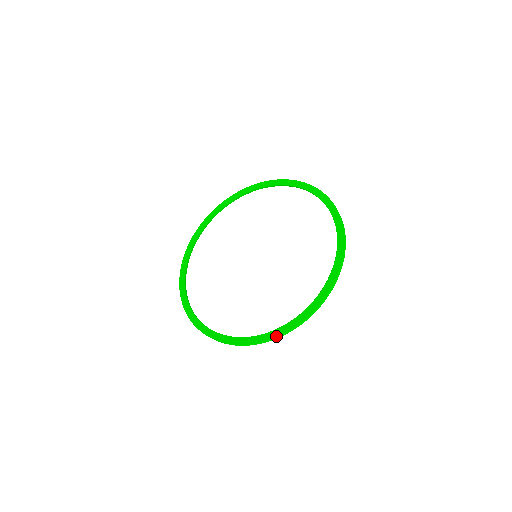
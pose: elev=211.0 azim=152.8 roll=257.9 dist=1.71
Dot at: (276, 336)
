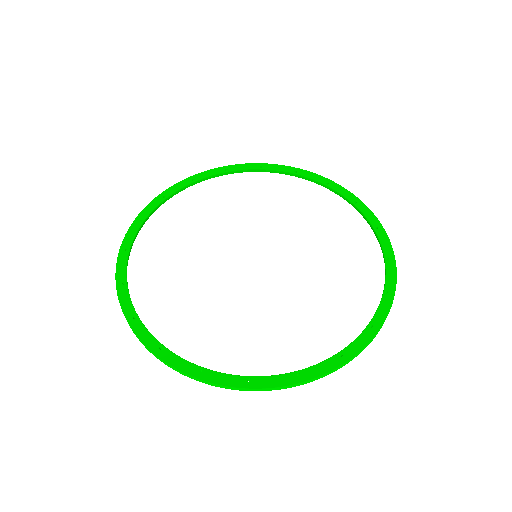
Dot at: (348, 359)
